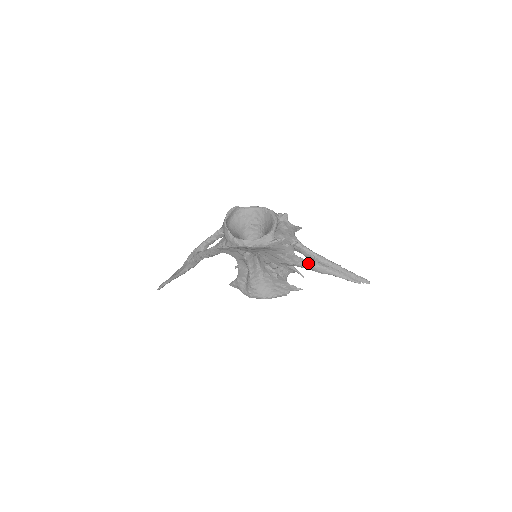
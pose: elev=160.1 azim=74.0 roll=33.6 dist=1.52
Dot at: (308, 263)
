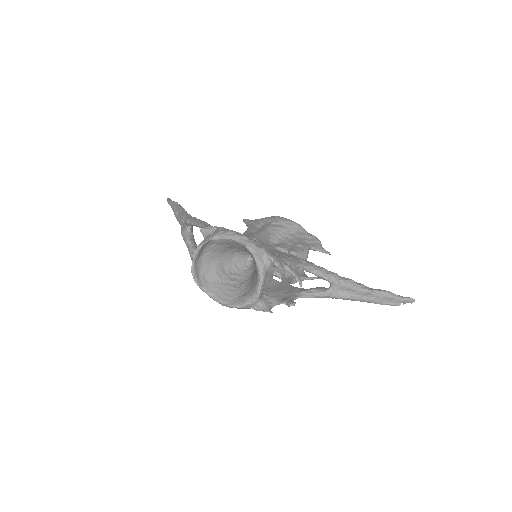
Dot at: (319, 297)
